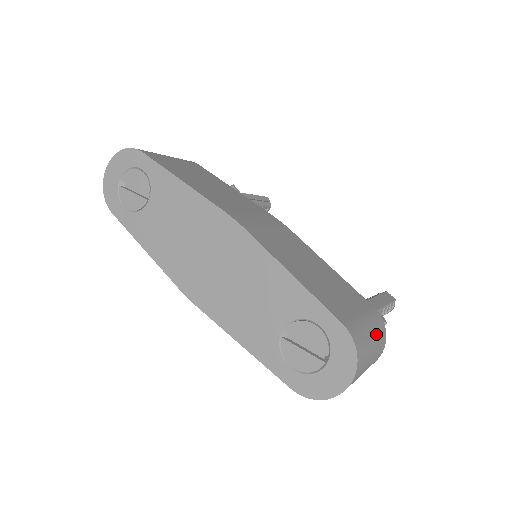
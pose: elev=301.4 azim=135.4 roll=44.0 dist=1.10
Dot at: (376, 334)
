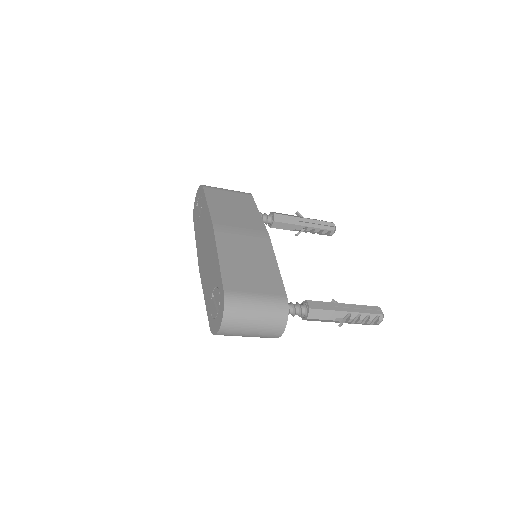
Dot at: (266, 309)
